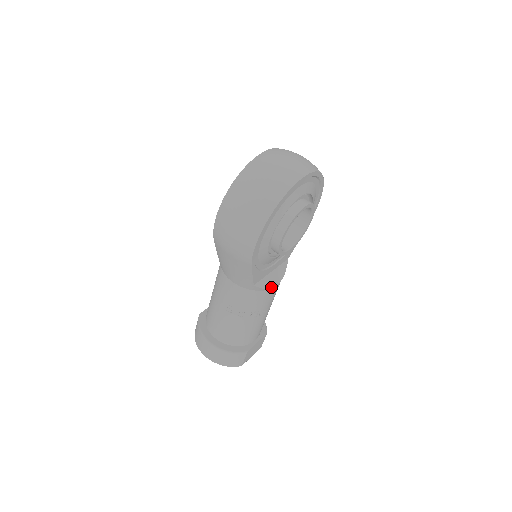
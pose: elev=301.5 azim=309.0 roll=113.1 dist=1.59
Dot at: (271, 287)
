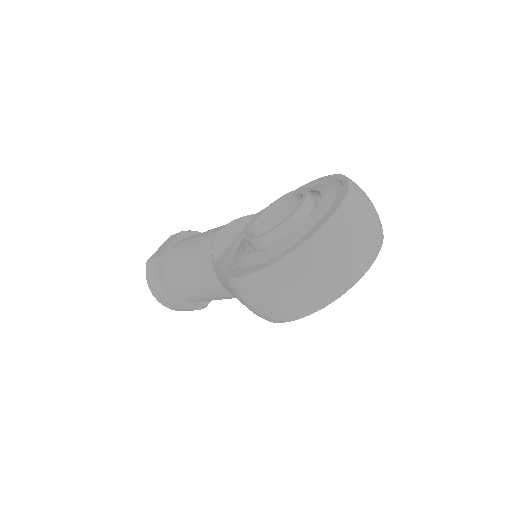
Dot at: occluded
